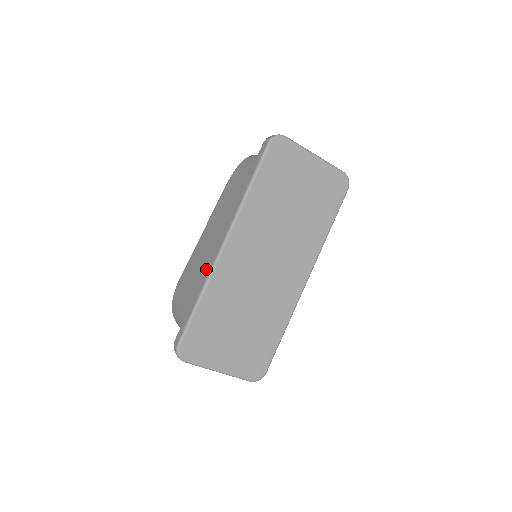
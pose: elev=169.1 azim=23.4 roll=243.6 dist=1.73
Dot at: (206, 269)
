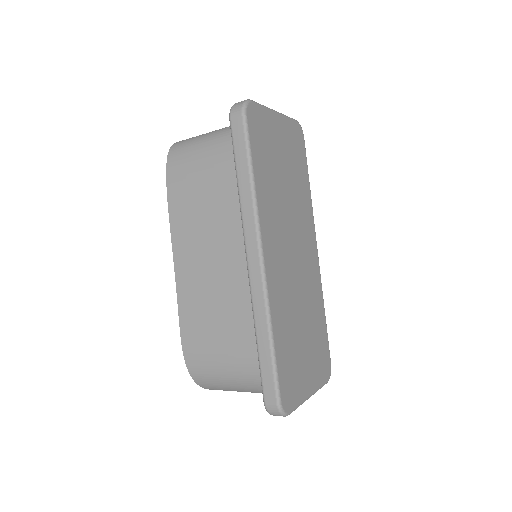
Dot at: (252, 300)
